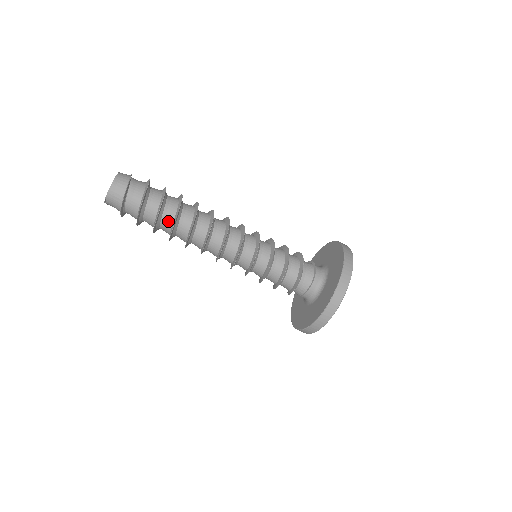
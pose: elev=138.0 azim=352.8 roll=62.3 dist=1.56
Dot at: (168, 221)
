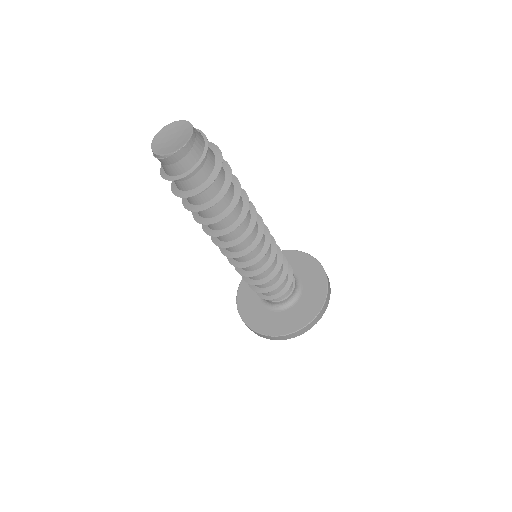
Dot at: (225, 201)
